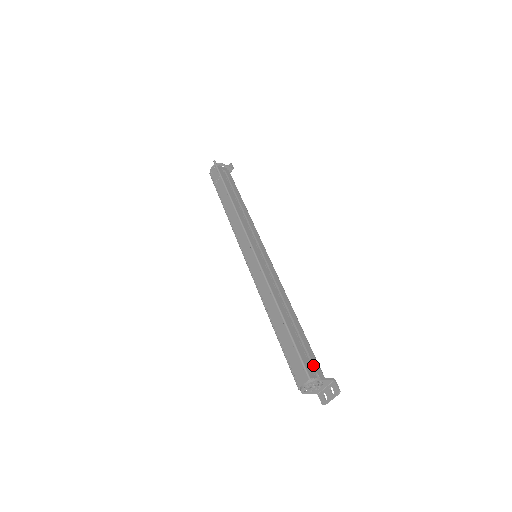
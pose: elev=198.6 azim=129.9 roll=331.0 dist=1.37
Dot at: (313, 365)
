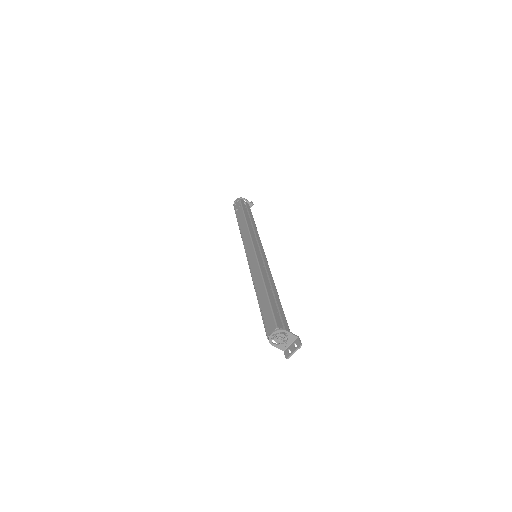
Dot at: (283, 323)
